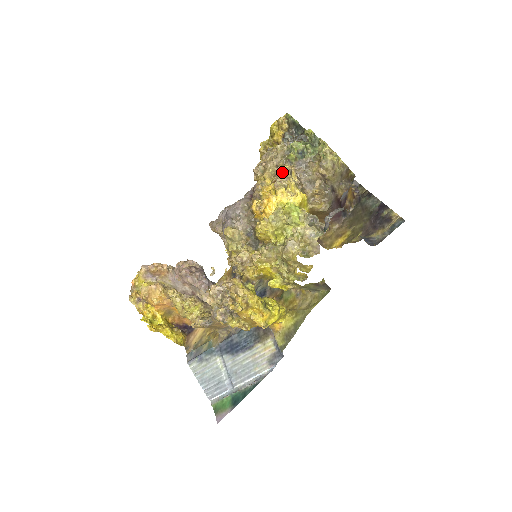
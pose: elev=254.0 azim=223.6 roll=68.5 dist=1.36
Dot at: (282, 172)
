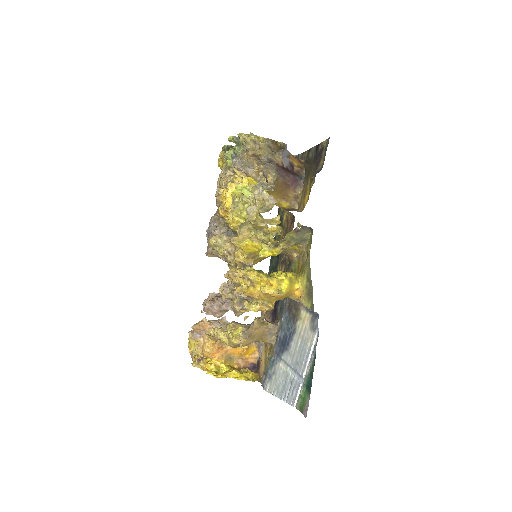
Dot at: (226, 176)
